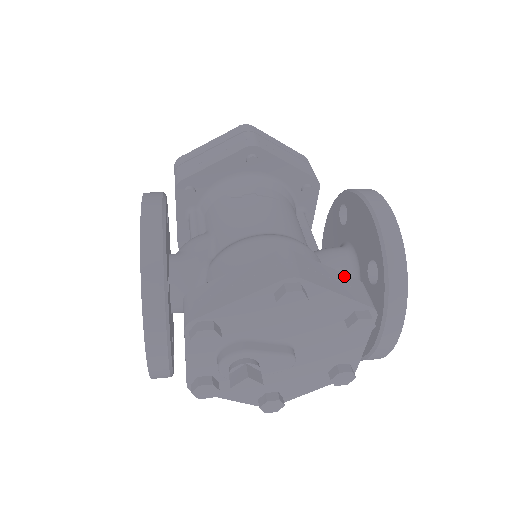
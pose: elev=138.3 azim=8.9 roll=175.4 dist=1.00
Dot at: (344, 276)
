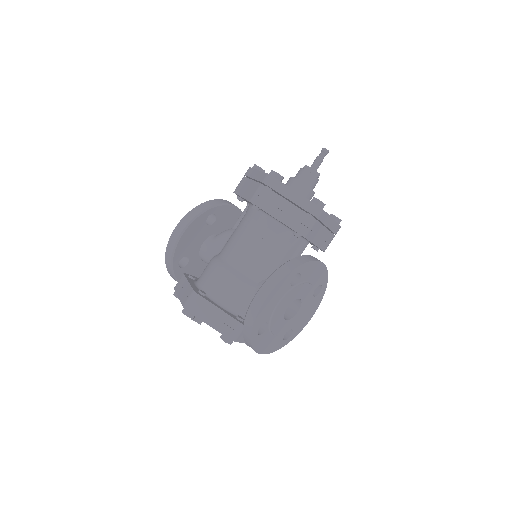
Dot at: (226, 316)
